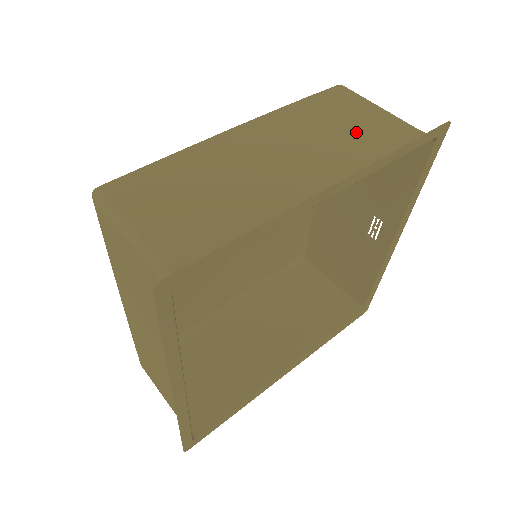
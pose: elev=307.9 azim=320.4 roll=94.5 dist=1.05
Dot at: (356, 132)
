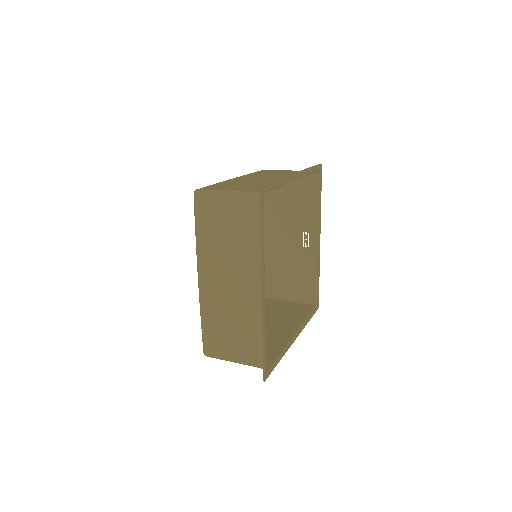
Dot at: (286, 173)
